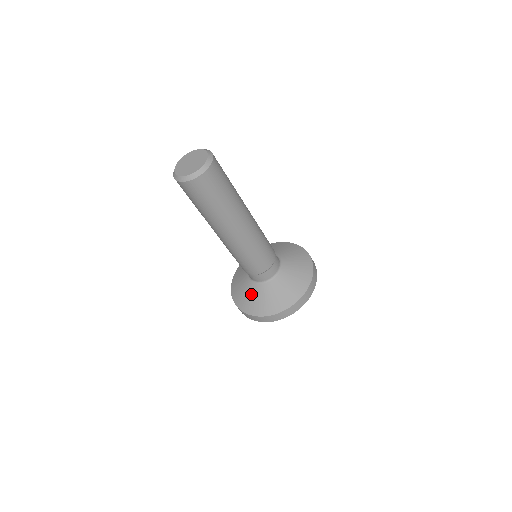
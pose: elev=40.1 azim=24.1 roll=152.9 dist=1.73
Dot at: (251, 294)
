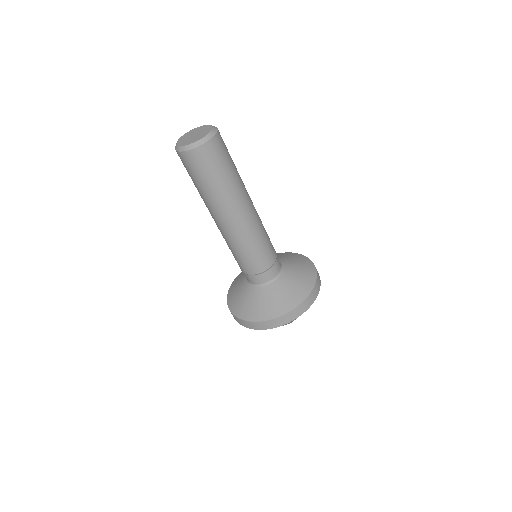
Dot at: (248, 298)
